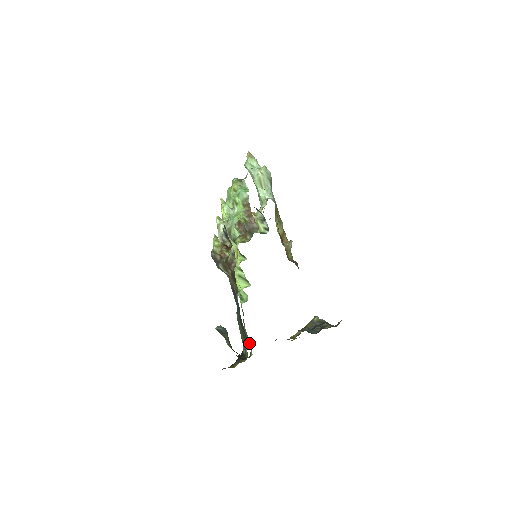
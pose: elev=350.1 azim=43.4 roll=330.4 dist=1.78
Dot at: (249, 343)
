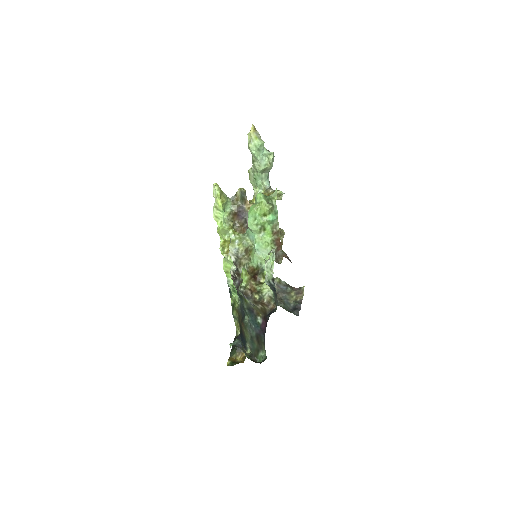
Dot at: (238, 325)
